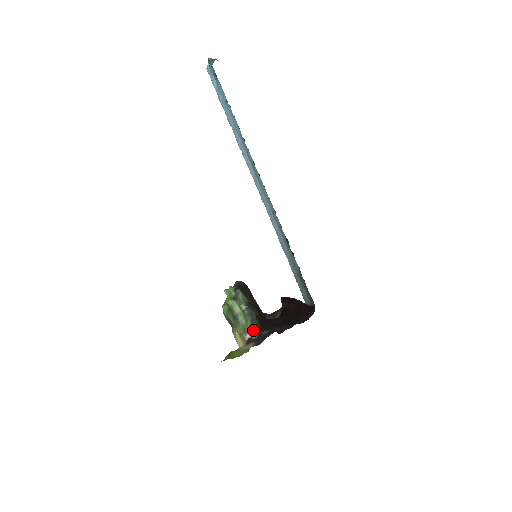
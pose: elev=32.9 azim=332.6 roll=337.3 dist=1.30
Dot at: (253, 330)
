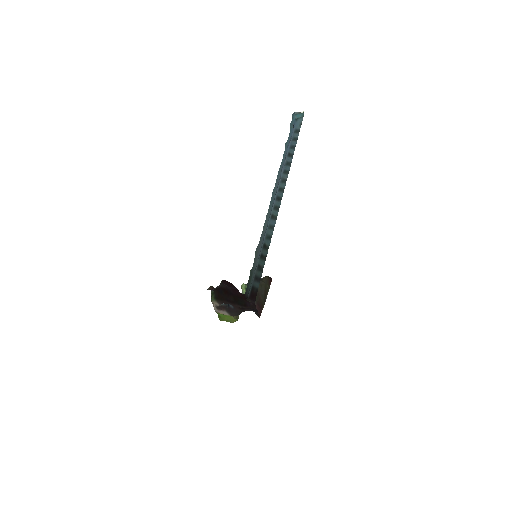
Dot at: occluded
